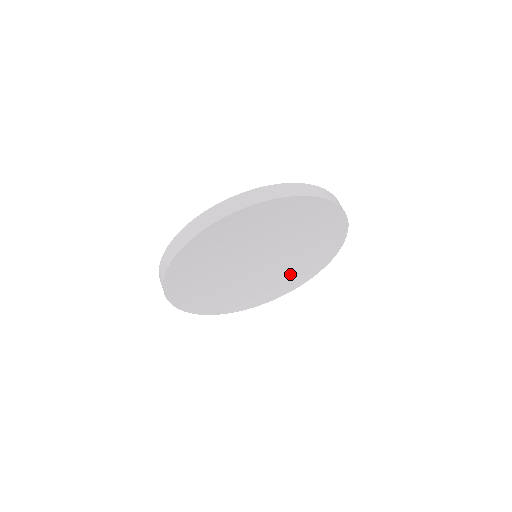
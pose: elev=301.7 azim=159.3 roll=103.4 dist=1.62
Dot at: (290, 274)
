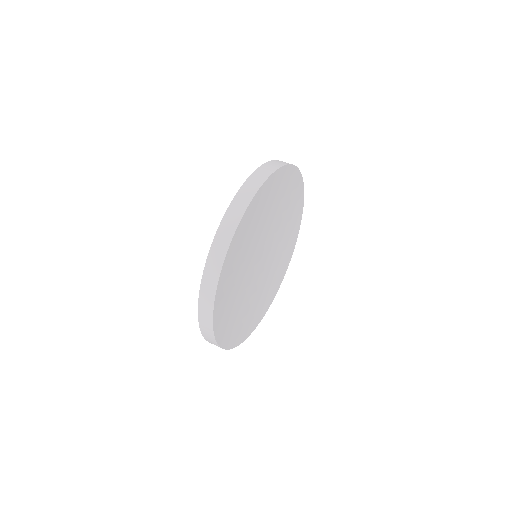
Dot at: (266, 290)
